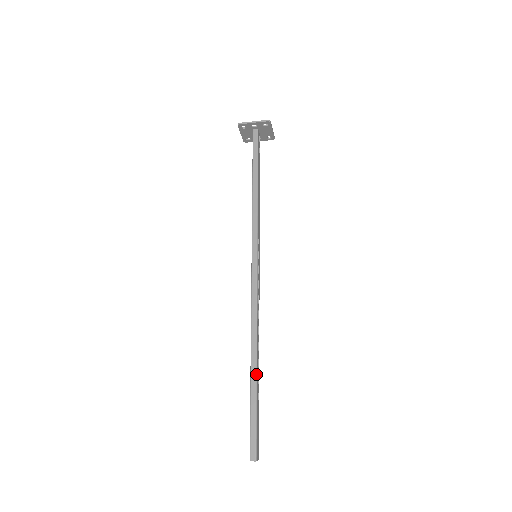
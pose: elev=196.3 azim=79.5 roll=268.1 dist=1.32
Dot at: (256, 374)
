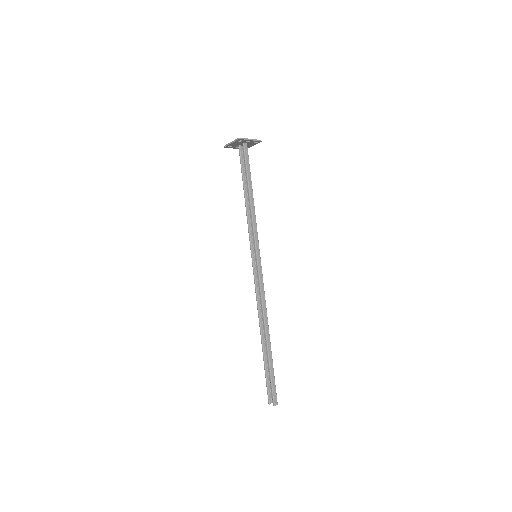
Dot at: occluded
